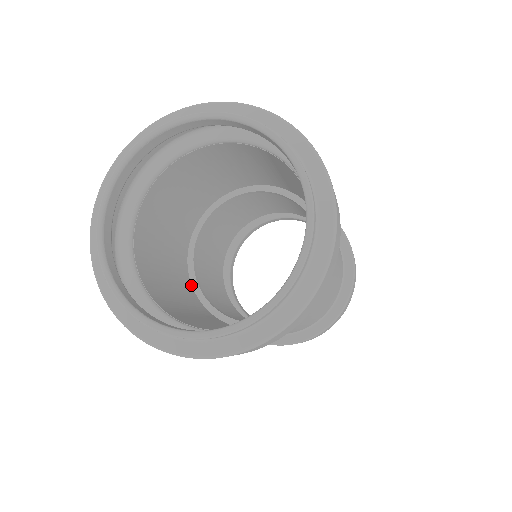
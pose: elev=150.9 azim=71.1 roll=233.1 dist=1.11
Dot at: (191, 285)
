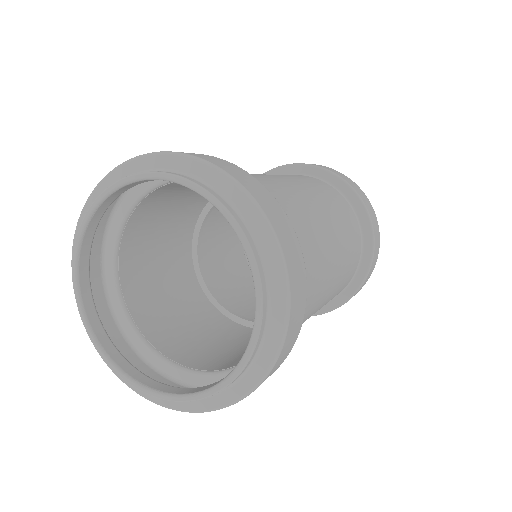
Dot at: (210, 303)
